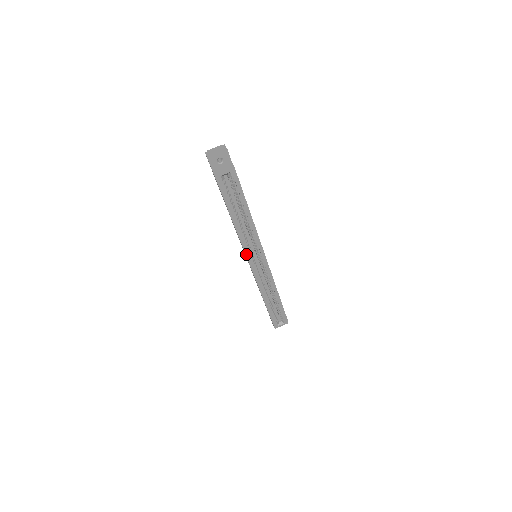
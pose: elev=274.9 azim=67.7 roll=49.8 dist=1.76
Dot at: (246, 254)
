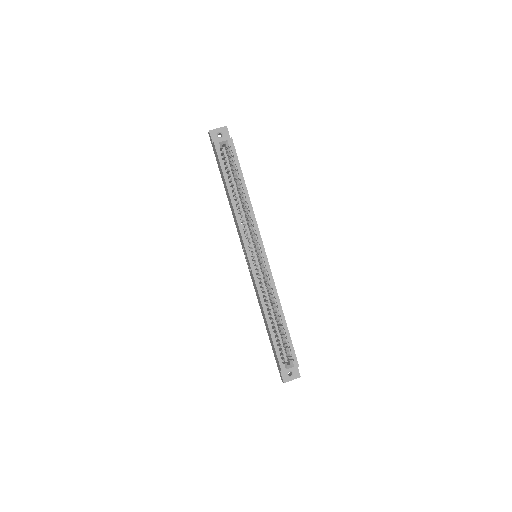
Dot at: (243, 241)
